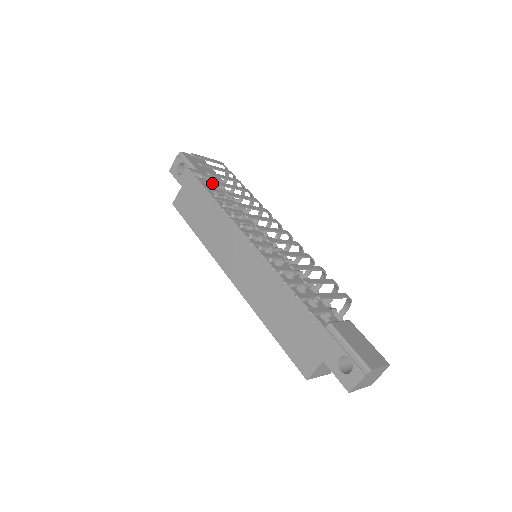
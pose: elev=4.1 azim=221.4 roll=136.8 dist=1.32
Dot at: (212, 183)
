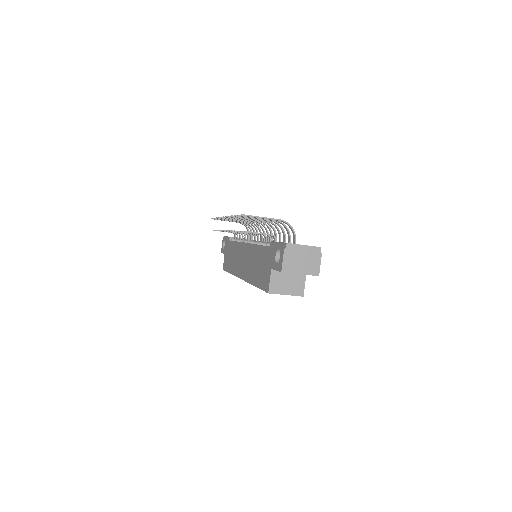
Dot at: occluded
